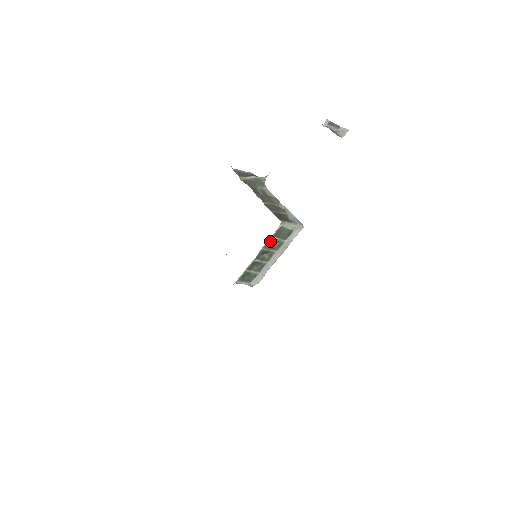
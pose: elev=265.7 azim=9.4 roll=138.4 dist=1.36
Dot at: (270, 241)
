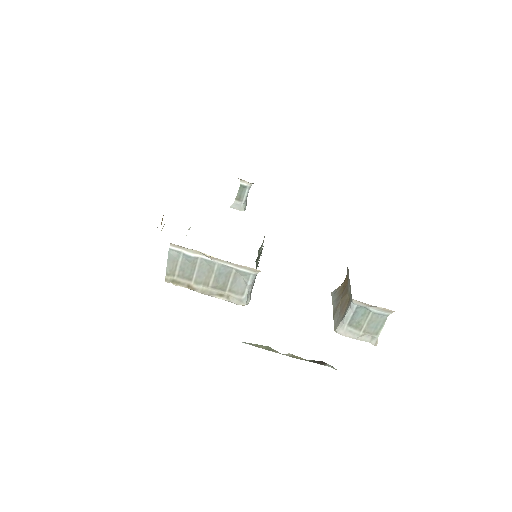
Dot at: occluded
